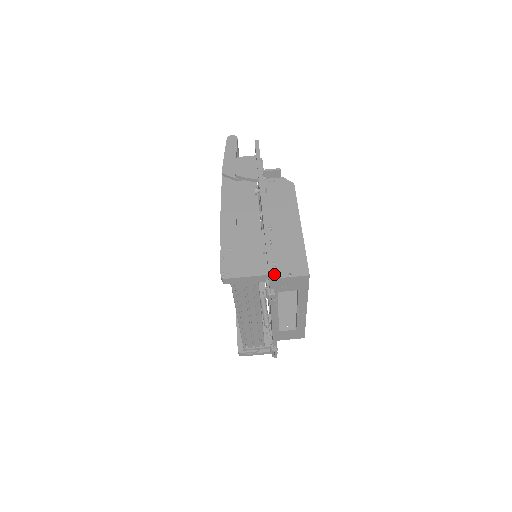
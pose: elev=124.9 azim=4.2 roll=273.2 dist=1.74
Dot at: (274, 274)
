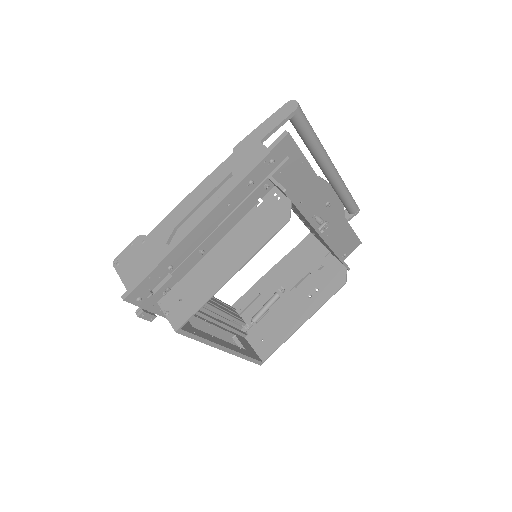
Dot at: (137, 301)
